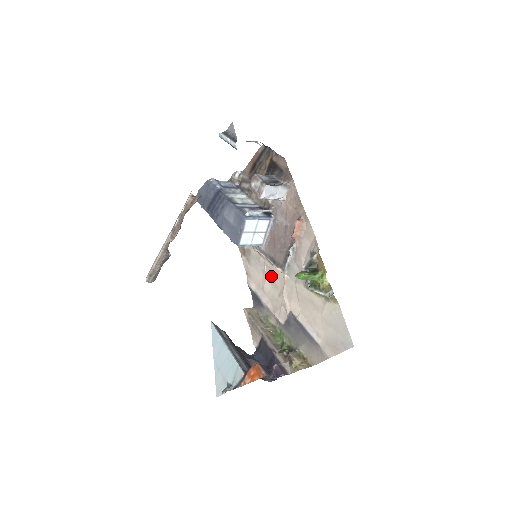
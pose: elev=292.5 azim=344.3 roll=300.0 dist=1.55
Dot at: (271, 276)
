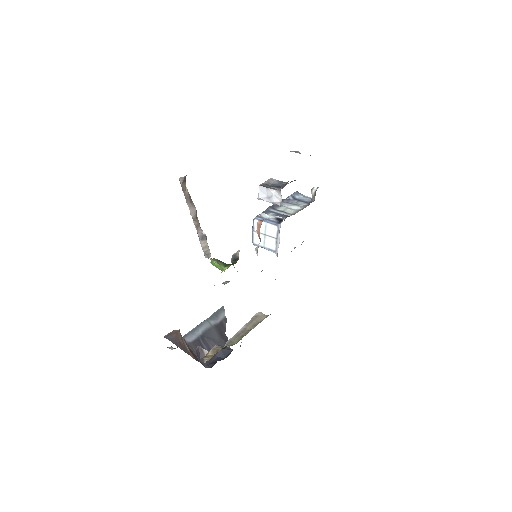
Dot at: occluded
